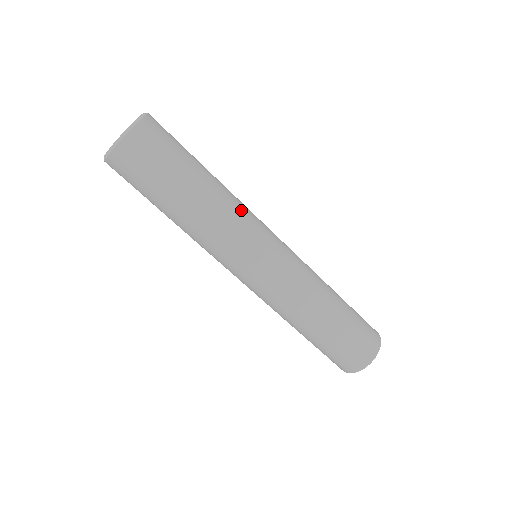
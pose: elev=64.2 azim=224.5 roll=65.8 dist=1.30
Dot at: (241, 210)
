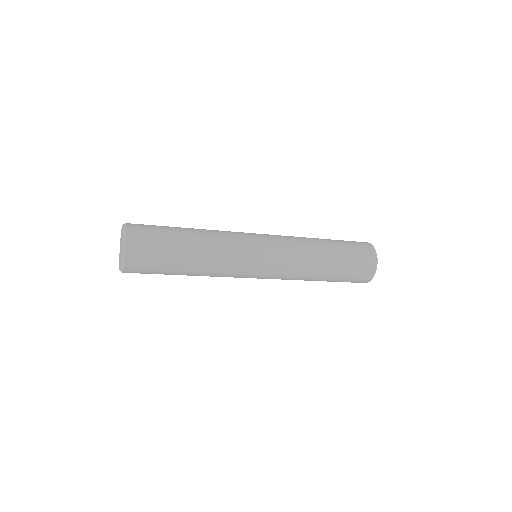
Dot at: (227, 256)
